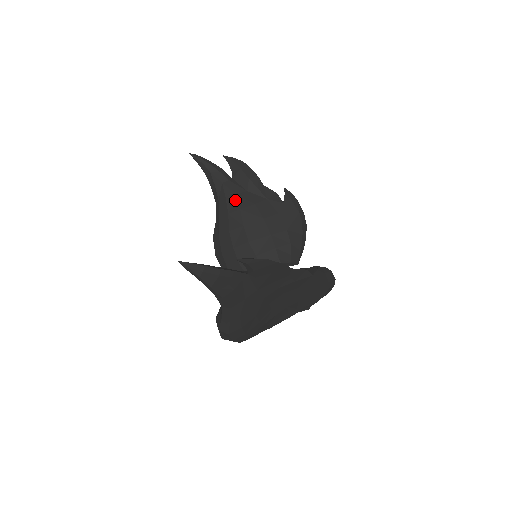
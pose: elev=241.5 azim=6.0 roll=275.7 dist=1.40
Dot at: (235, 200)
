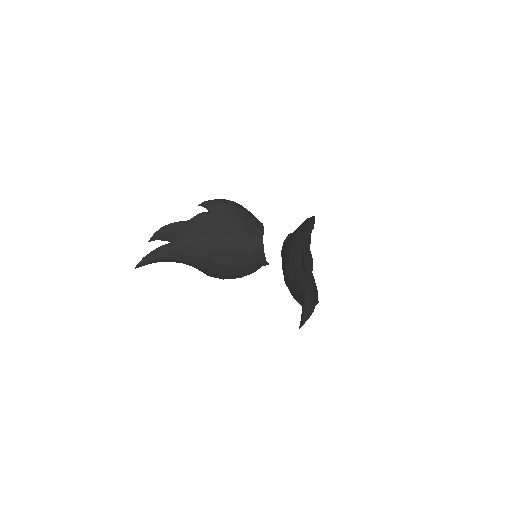
Dot at: (193, 249)
